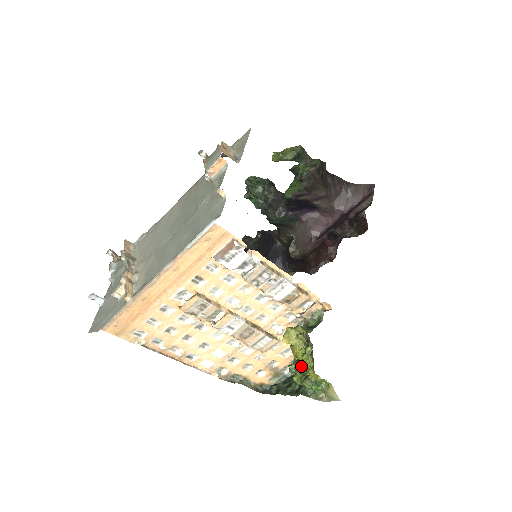
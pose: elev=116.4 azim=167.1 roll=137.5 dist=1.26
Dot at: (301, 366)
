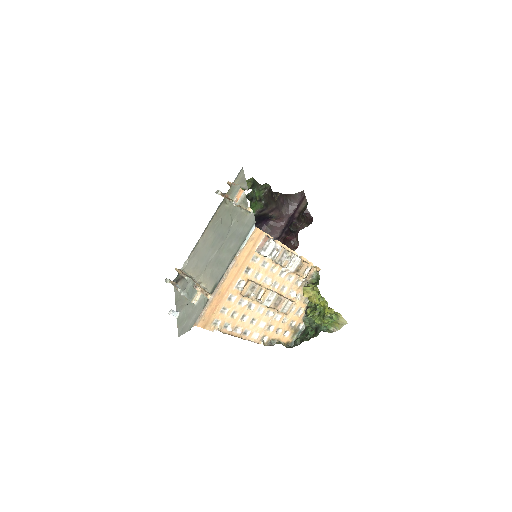
Dot at: (316, 312)
